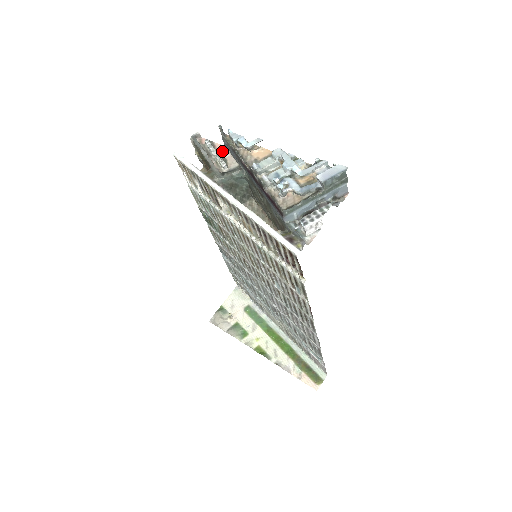
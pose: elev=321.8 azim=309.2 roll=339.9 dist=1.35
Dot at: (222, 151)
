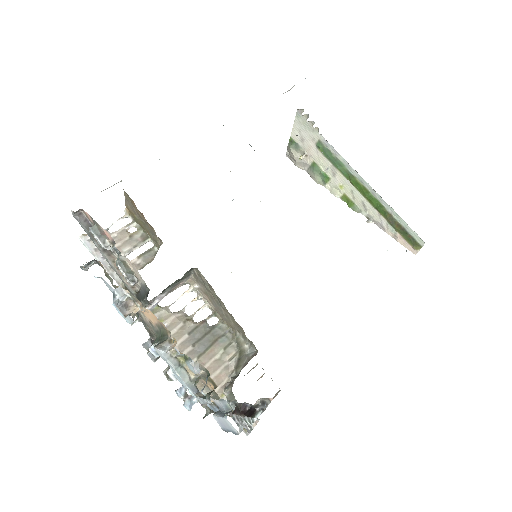
Dot at: (116, 249)
